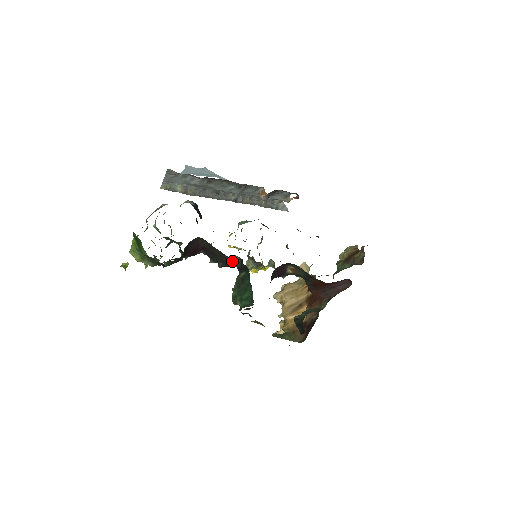
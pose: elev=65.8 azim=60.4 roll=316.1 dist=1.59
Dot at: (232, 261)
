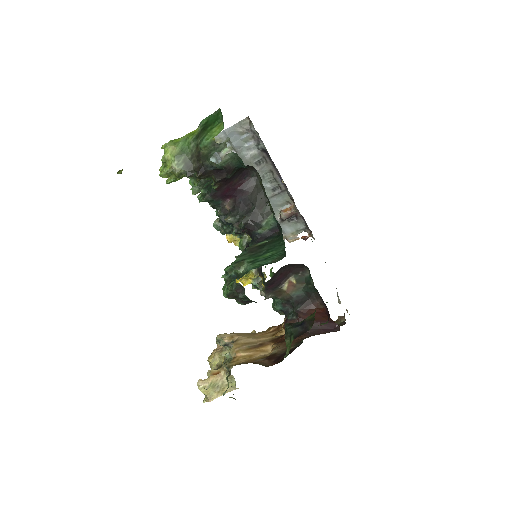
Dot at: (267, 218)
